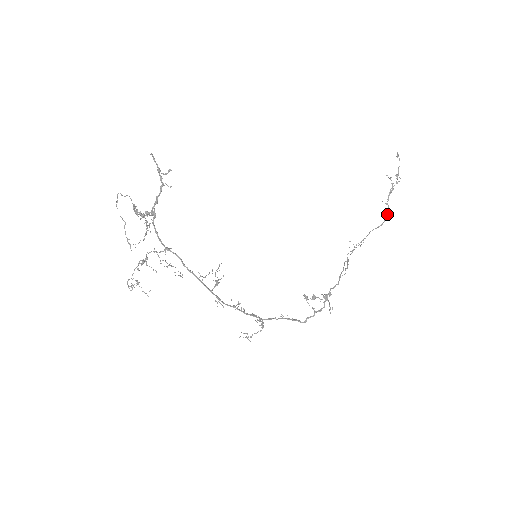
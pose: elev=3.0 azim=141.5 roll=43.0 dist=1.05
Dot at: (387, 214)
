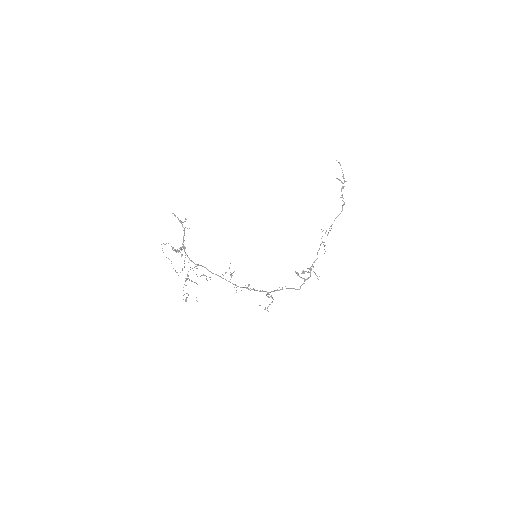
Dot at: (343, 204)
